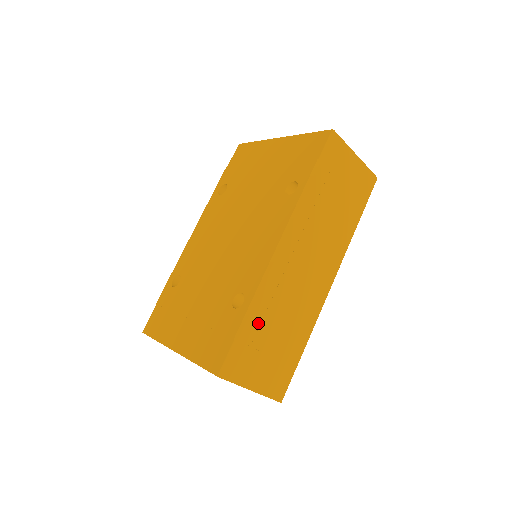
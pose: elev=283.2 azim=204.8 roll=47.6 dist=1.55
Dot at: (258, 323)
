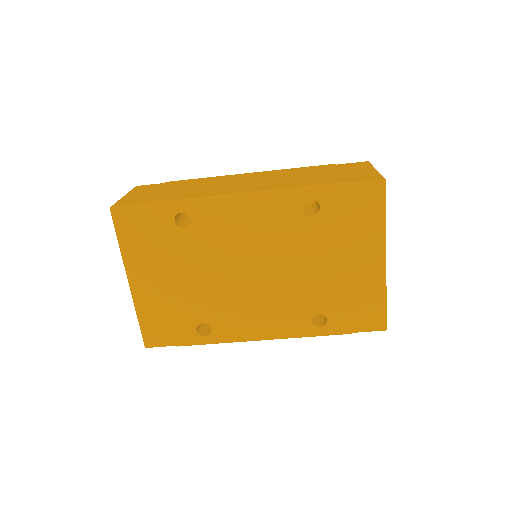
Dot at: occluded
